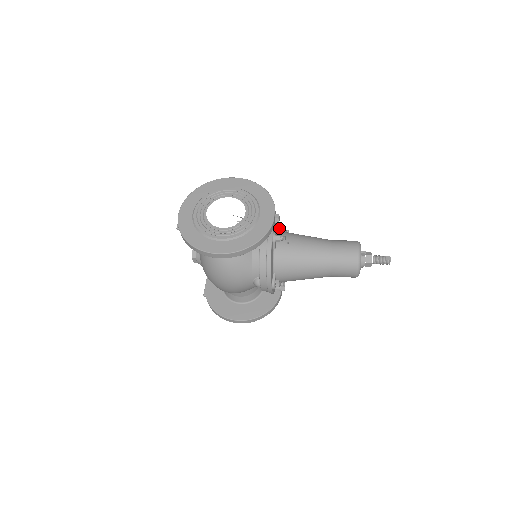
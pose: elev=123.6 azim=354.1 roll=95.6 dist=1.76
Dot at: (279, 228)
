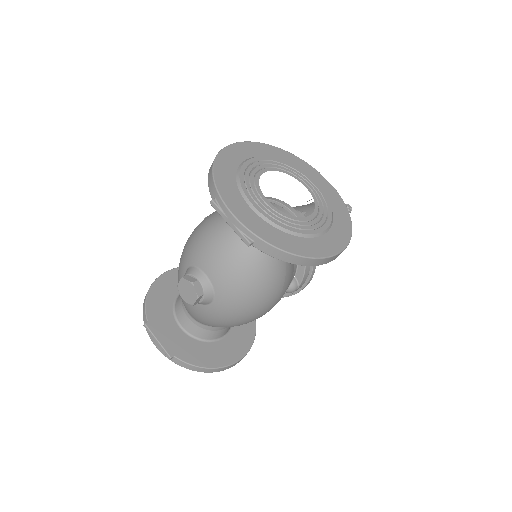
Dot at: occluded
